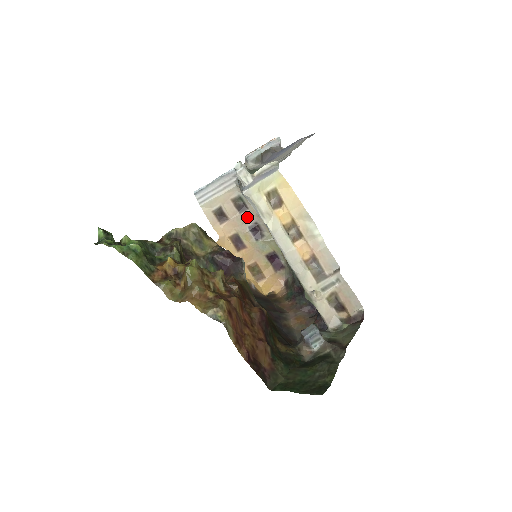
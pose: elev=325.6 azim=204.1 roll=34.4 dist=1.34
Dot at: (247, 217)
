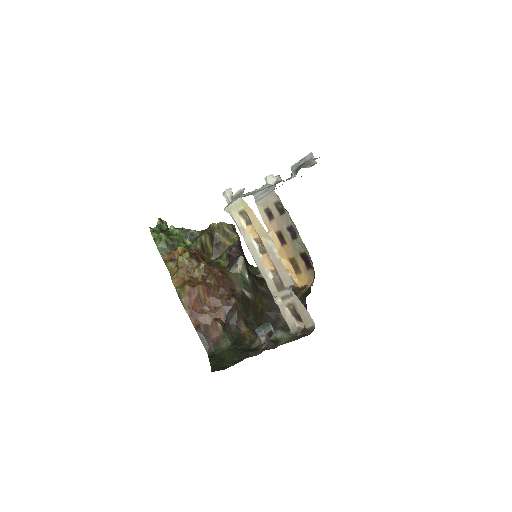
Dot at: (285, 219)
